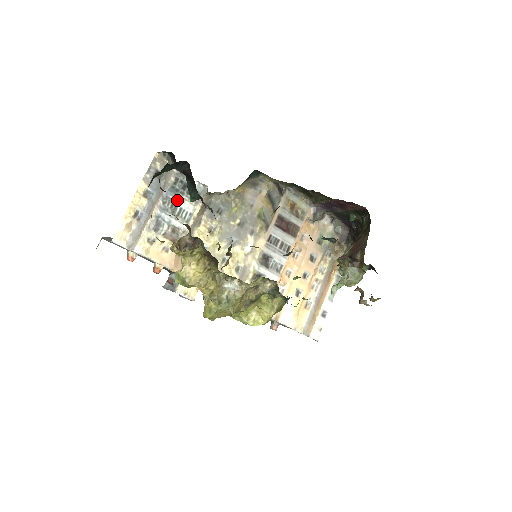
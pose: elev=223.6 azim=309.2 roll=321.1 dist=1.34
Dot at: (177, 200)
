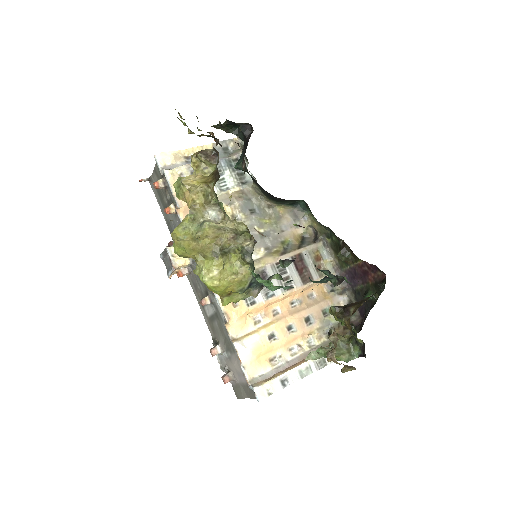
Dot at: (226, 171)
